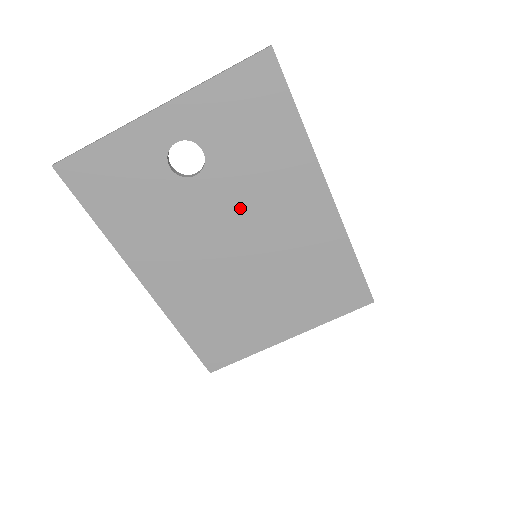
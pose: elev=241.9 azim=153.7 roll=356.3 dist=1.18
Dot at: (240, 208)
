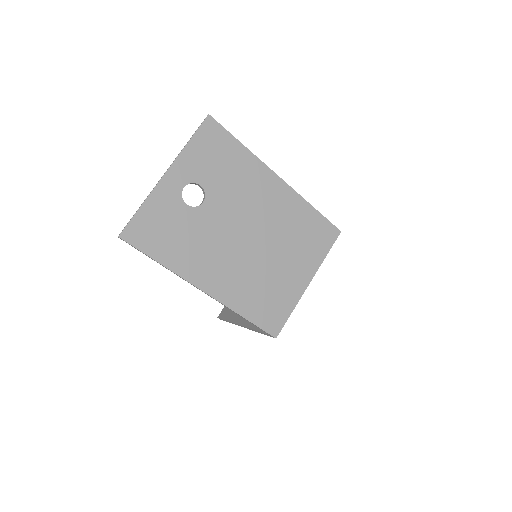
Dot at: (237, 210)
